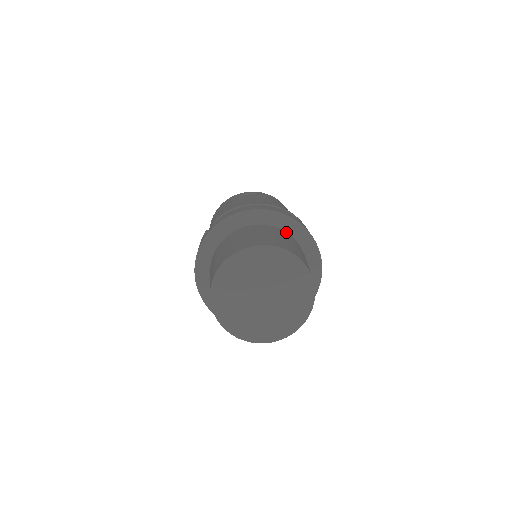
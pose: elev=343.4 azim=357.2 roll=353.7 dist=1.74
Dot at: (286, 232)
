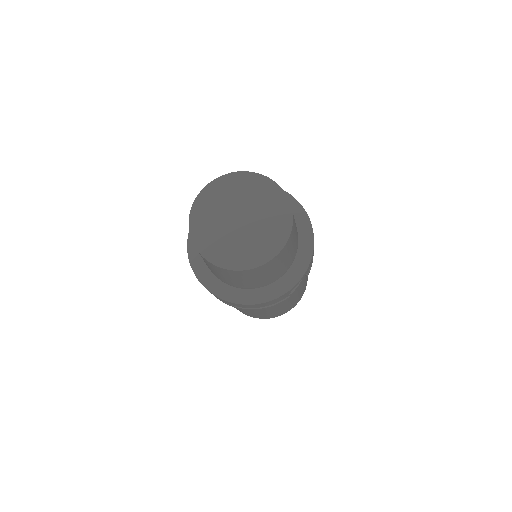
Dot at: (298, 232)
